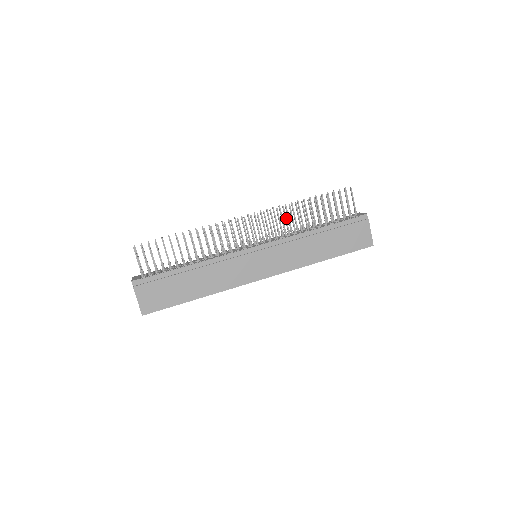
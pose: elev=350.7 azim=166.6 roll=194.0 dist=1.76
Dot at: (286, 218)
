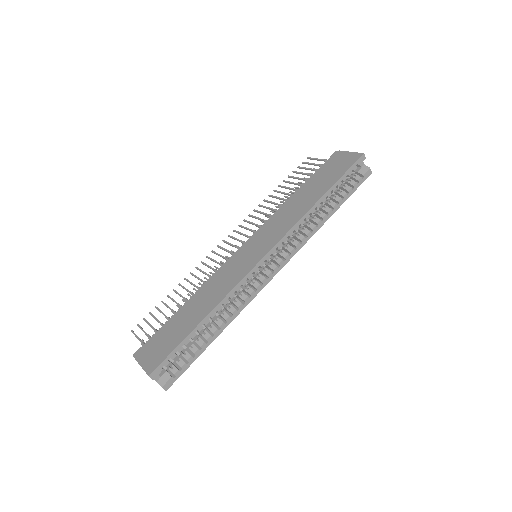
Dot at: (261, 212)
